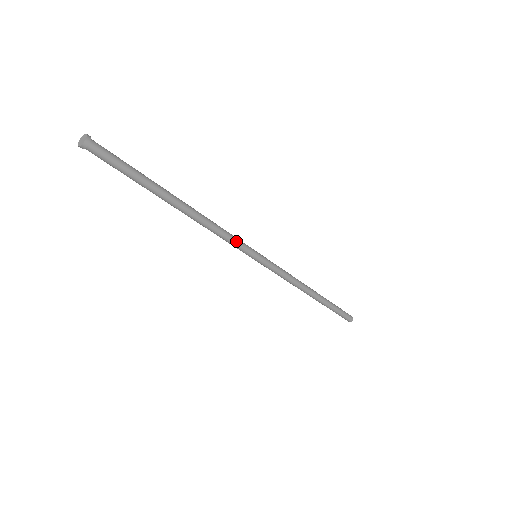
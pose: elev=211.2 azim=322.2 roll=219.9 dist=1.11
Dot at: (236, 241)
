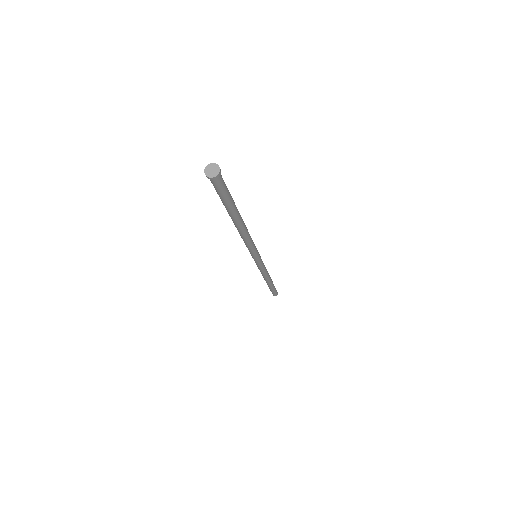
Dot at: (252, 250)
